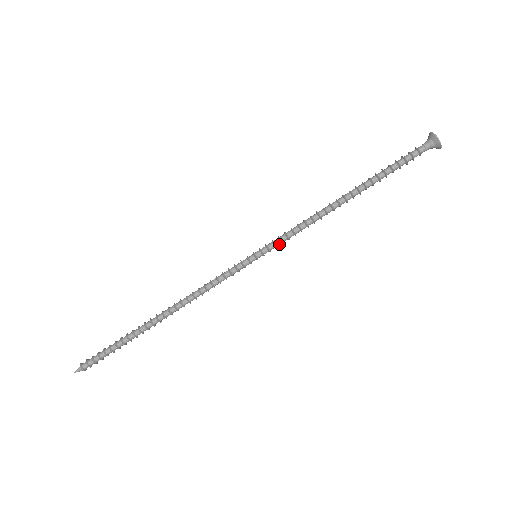
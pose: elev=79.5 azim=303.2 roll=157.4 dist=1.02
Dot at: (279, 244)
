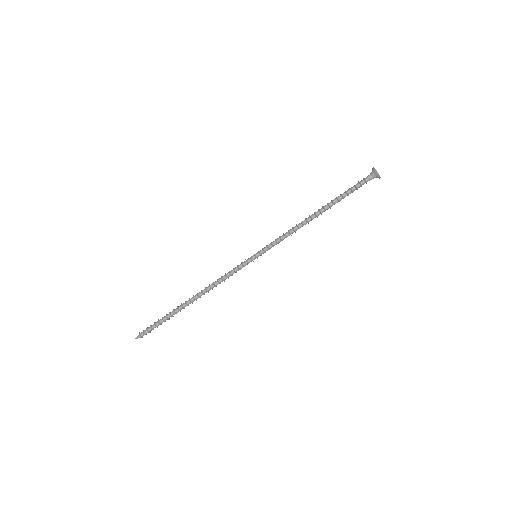
Dot at: occluded
